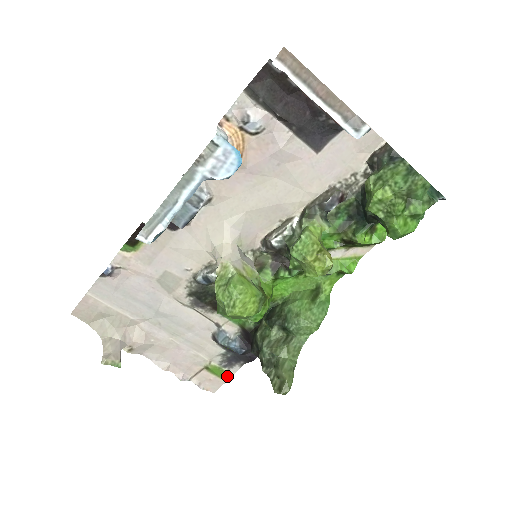
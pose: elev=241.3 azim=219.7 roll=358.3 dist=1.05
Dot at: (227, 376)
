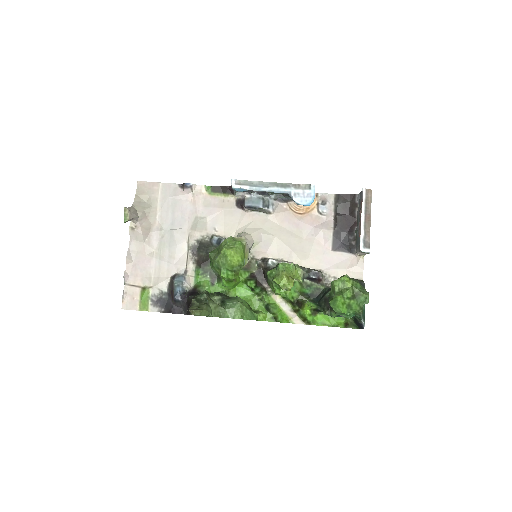
Dot at: (144, 308)
